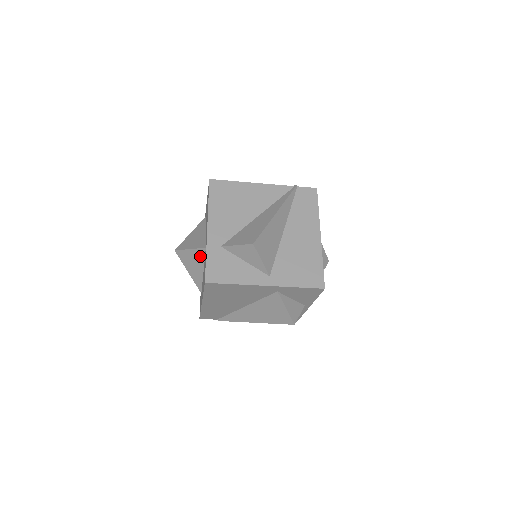
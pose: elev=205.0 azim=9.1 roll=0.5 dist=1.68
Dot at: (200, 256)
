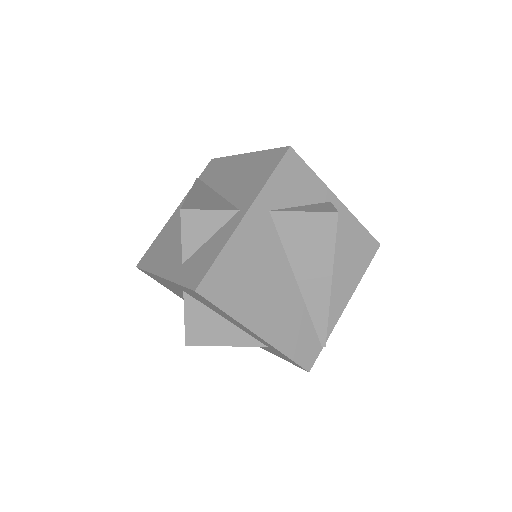
Dot at: (197, 309)
